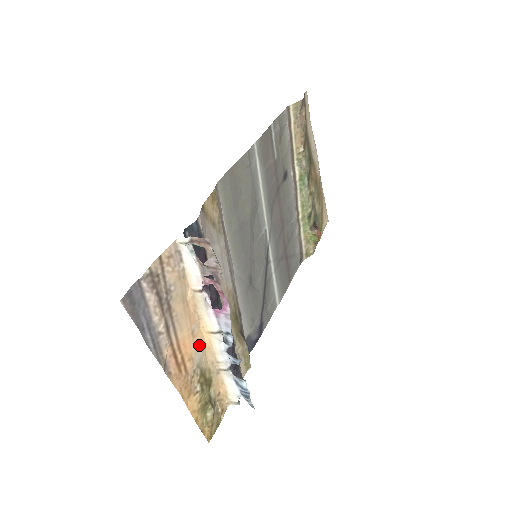
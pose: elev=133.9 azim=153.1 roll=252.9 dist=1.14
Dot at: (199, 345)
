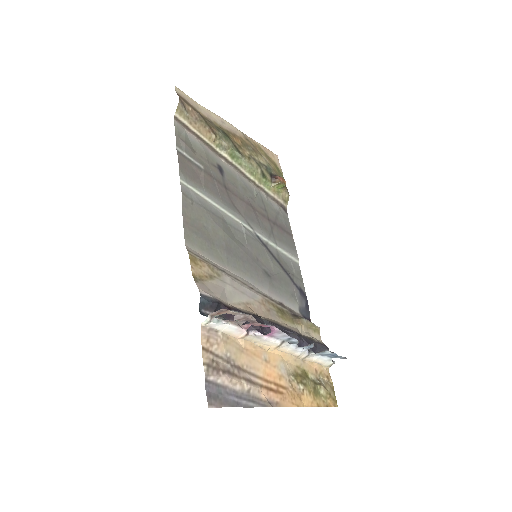
Dot at: (277, 362)
